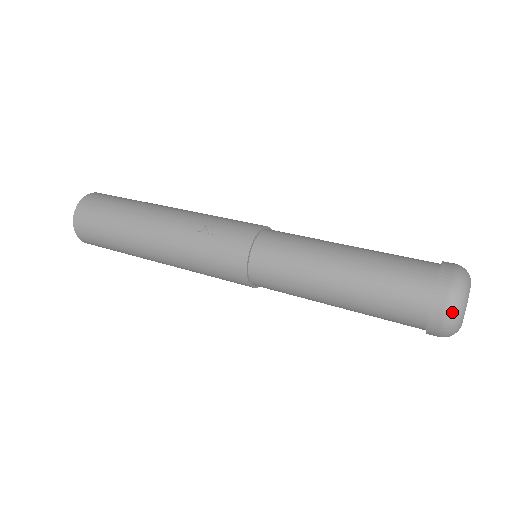
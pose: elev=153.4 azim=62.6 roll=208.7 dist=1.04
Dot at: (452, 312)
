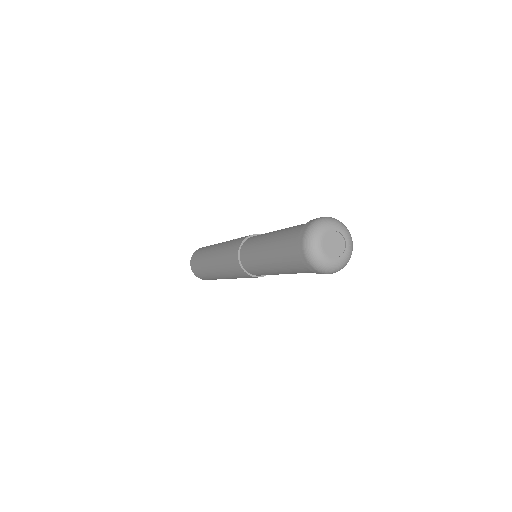
Dot at: (309, 230)
